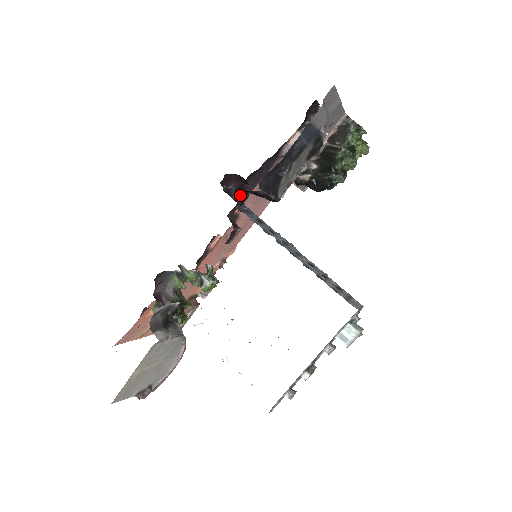
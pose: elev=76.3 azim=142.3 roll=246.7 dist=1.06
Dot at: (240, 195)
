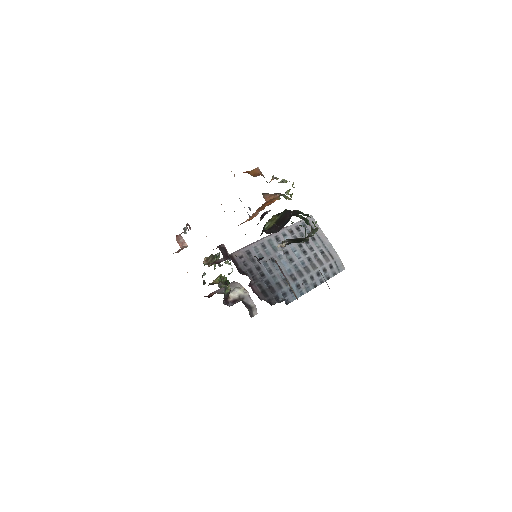
Dot at: (233, 259)
